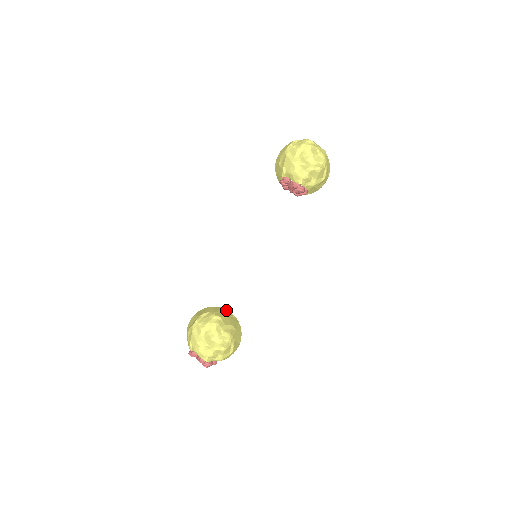
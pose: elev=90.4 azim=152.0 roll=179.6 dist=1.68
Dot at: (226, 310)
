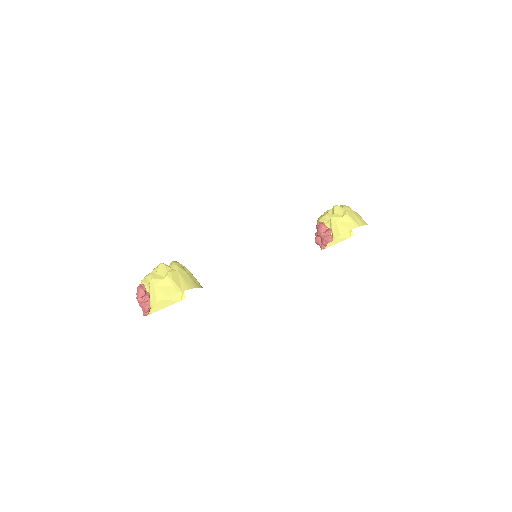
Dot at: occluded
